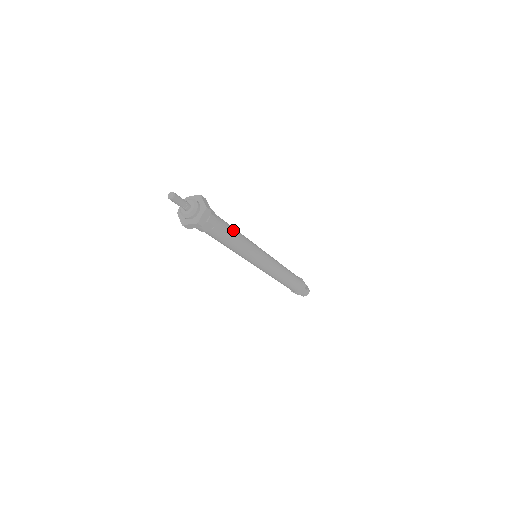
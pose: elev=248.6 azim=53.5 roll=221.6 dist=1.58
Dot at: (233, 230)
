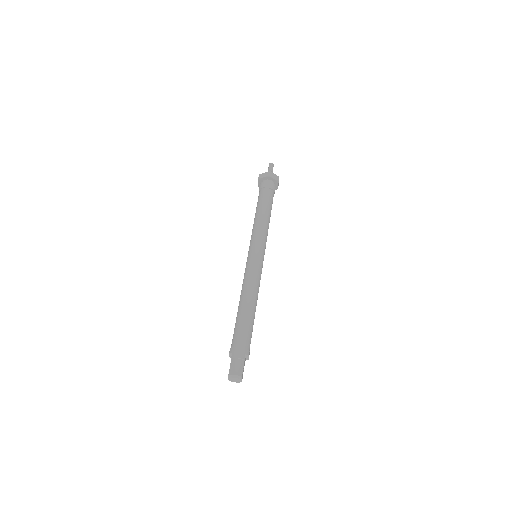
Dot at: occluded
